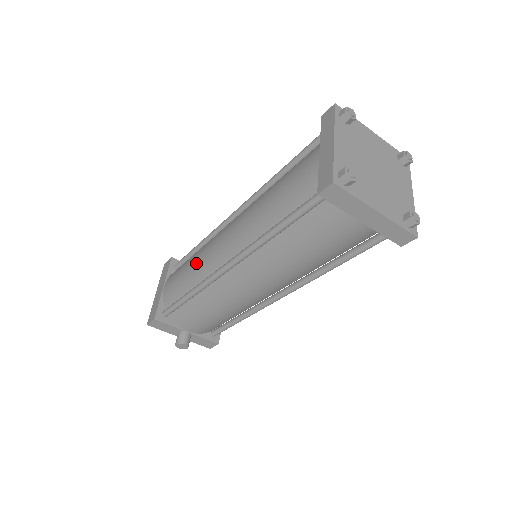
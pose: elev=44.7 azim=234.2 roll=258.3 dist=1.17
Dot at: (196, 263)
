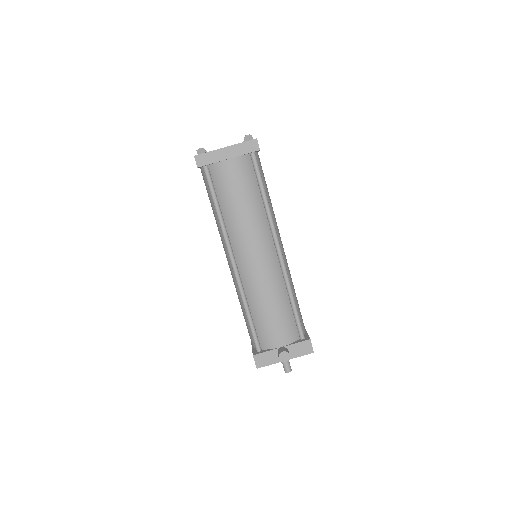
Dot at: occluded
